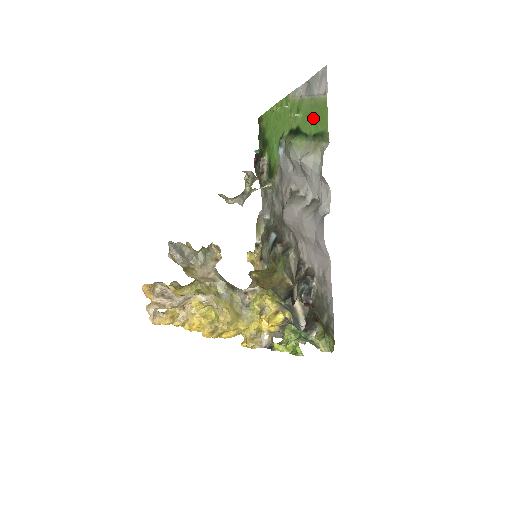
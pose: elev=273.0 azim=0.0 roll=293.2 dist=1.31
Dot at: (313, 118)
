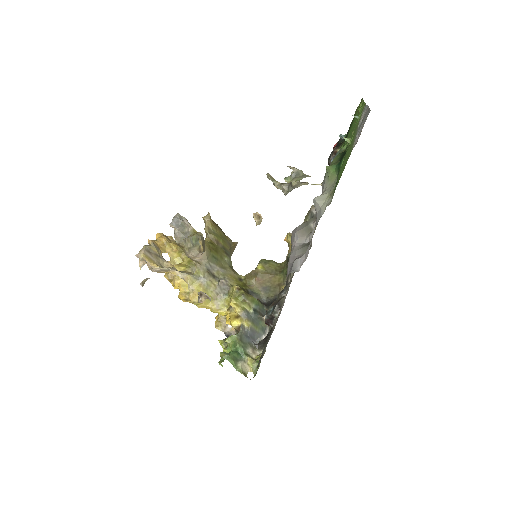
Dot at: (345, 159)
